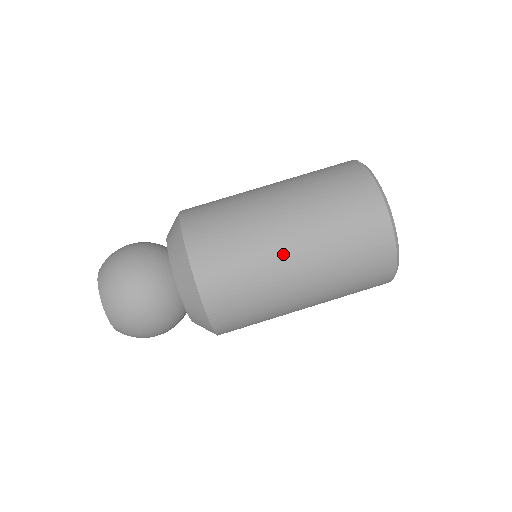
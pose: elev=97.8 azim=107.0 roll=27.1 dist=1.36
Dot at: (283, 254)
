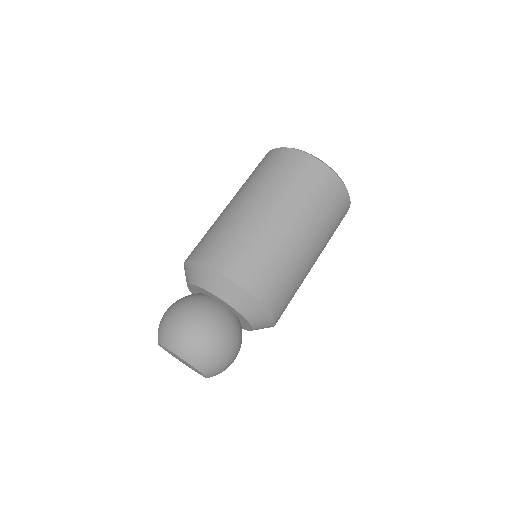
Dot at: (309, 261)
